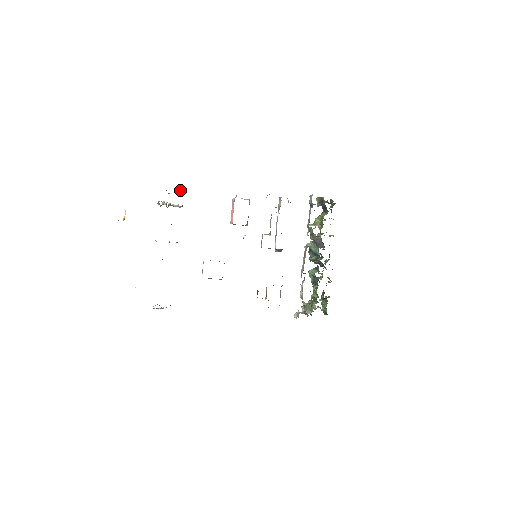
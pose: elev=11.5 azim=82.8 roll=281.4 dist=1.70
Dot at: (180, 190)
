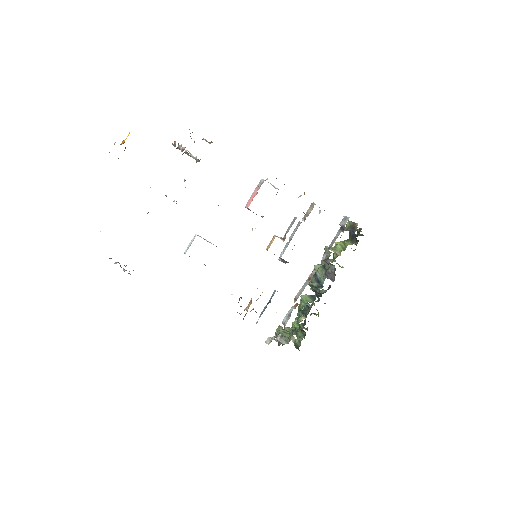
Dot at: (207, 141)
